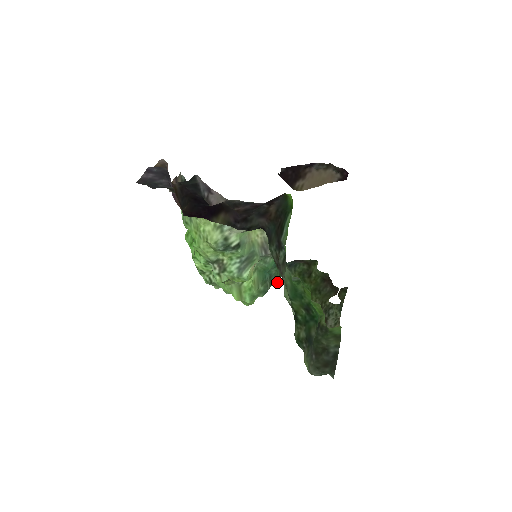
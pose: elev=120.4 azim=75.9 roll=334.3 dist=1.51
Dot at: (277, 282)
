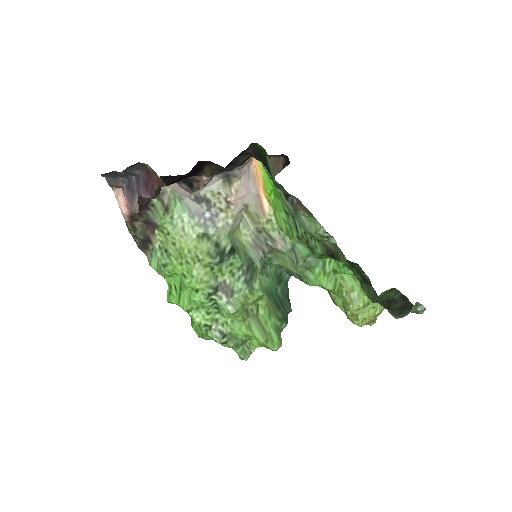
Dot at: (290, 309)
